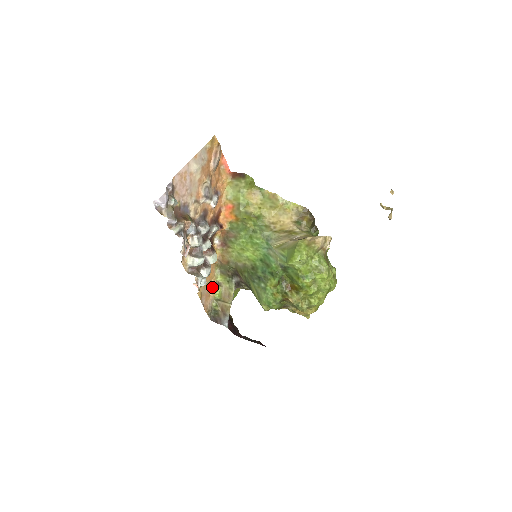
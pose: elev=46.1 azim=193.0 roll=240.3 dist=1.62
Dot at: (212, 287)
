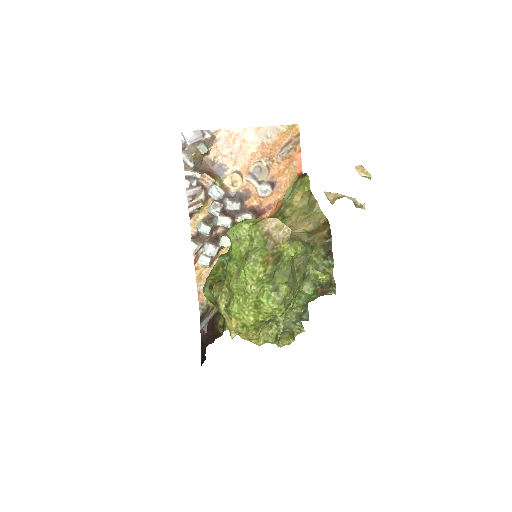
Dot at: occluded
